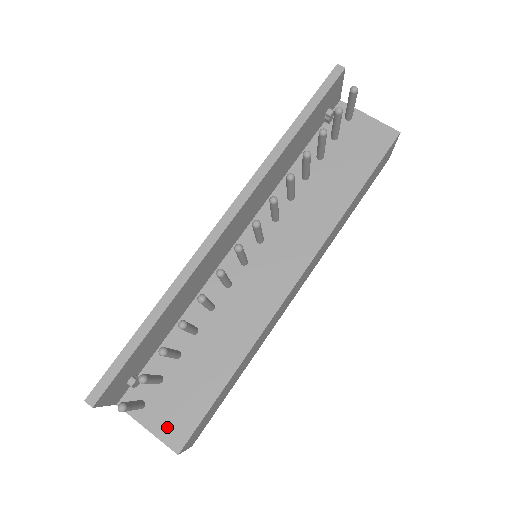
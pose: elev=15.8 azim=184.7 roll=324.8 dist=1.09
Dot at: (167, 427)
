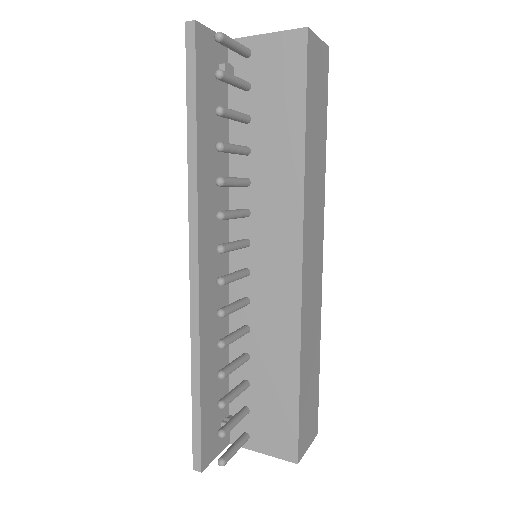
Dot at: (276, 446)
